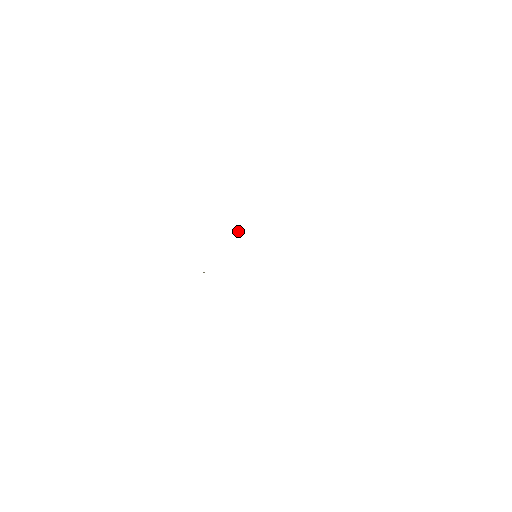
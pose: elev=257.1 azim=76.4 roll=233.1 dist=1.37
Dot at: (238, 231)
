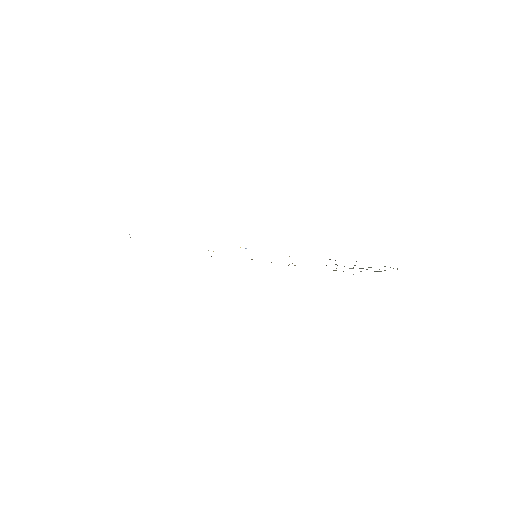
Dot at: occluded
